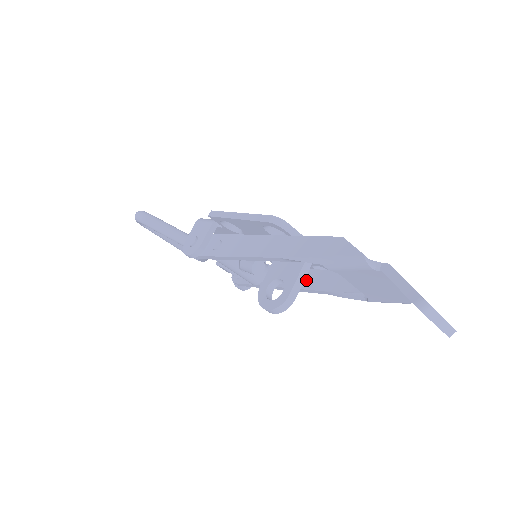
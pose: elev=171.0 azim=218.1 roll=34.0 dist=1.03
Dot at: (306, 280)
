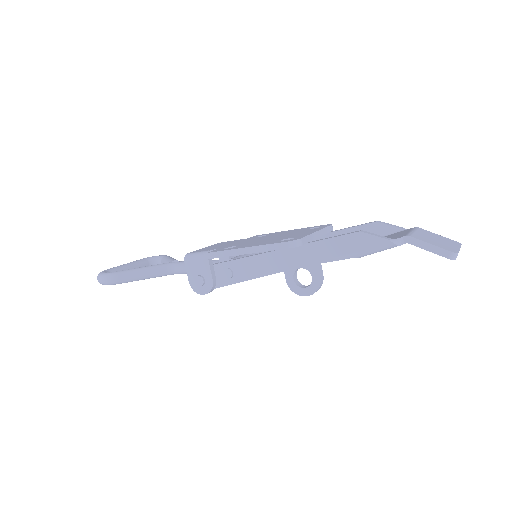
Dot at: occluded
